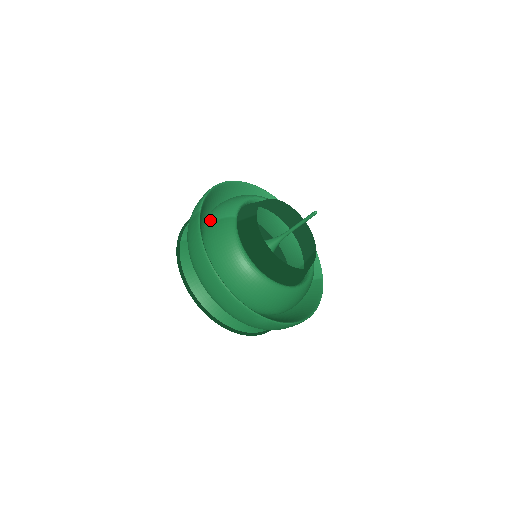
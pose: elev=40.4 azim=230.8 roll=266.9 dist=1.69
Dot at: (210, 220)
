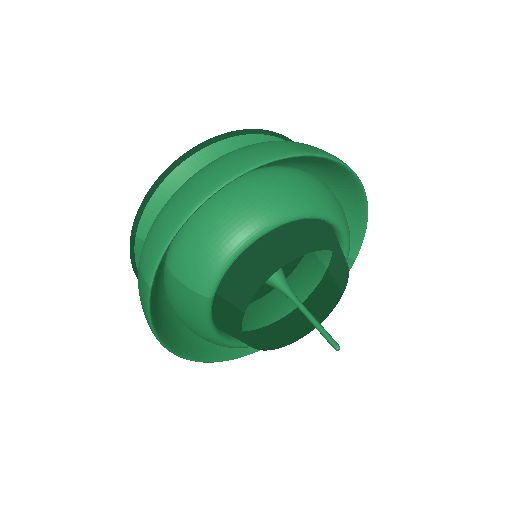
Dot at: (174, 269)
